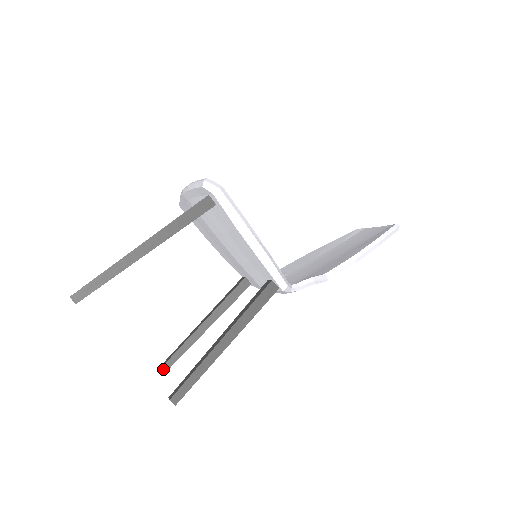
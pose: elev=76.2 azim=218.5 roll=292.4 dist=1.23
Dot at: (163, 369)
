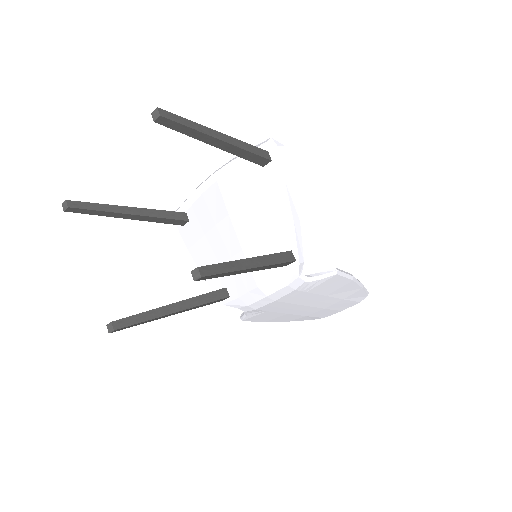
Dot at: (117, 324)
